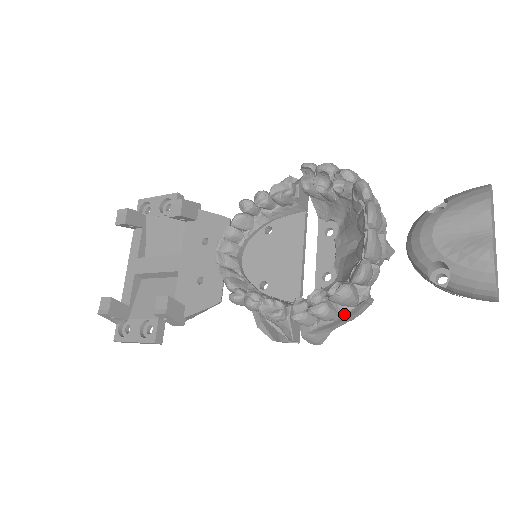
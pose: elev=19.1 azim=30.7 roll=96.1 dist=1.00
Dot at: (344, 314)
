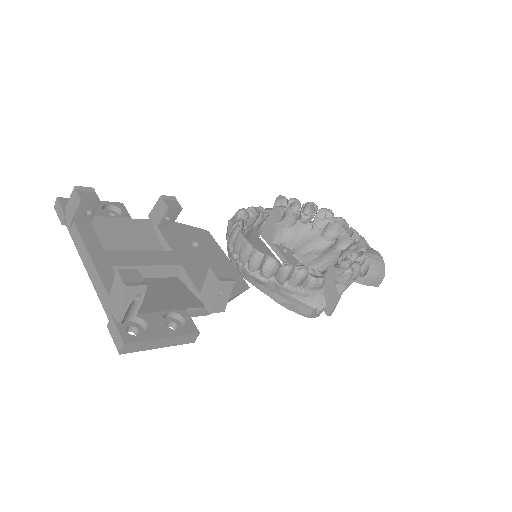
Dot at: occluded
